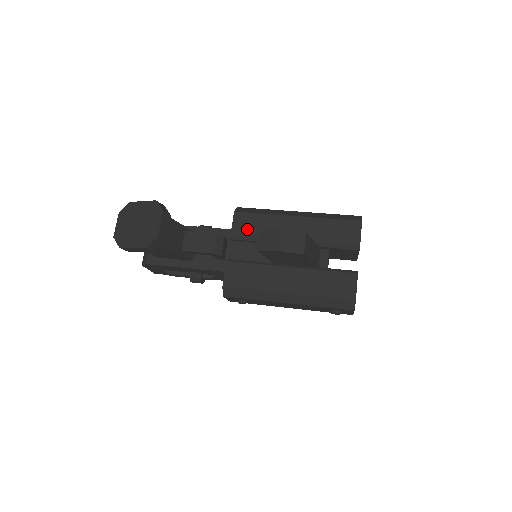
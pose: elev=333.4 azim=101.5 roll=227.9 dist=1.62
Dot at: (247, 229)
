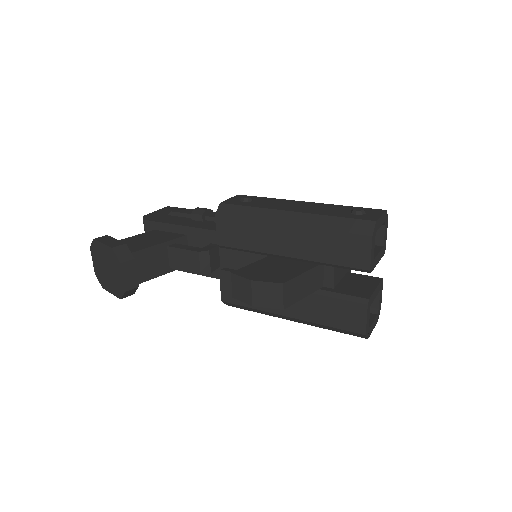
Dot at: (233, 239)
